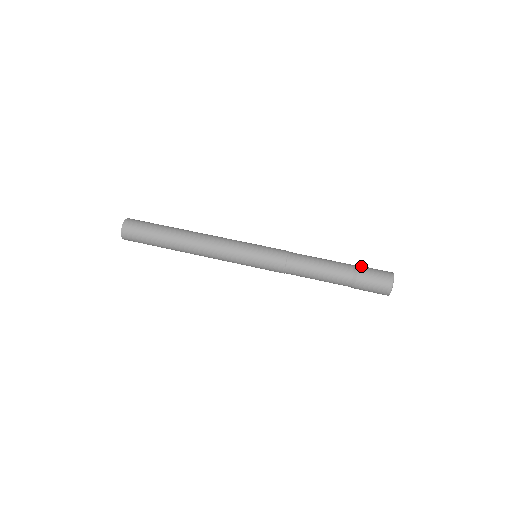
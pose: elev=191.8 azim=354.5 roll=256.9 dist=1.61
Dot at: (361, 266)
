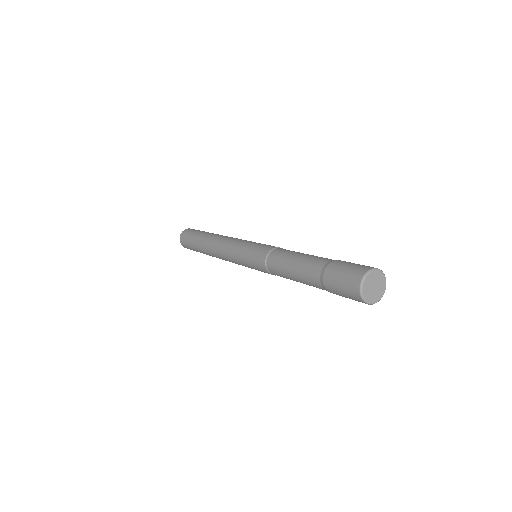
Dot at: occluded
